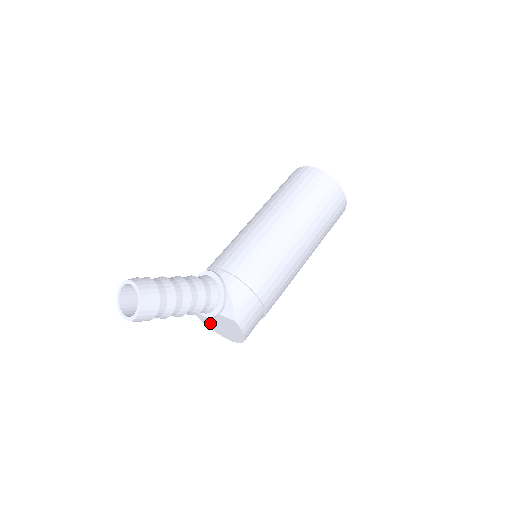
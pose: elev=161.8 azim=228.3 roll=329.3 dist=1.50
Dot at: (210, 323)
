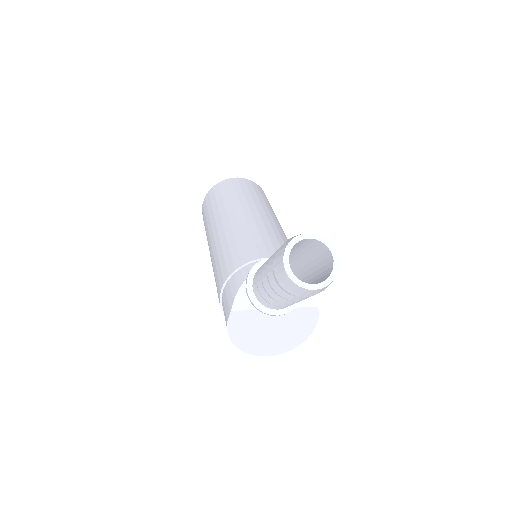
Dot at: (252, 338)
